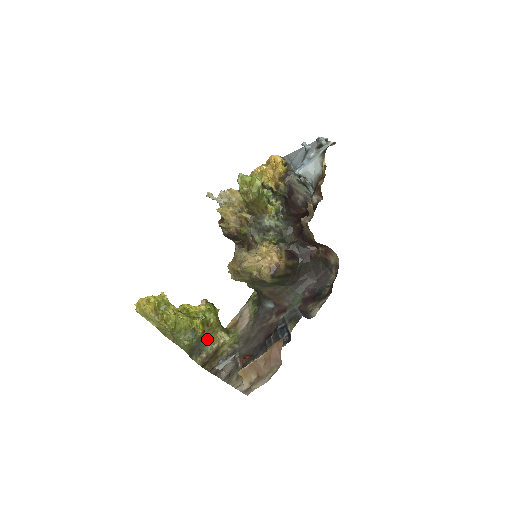
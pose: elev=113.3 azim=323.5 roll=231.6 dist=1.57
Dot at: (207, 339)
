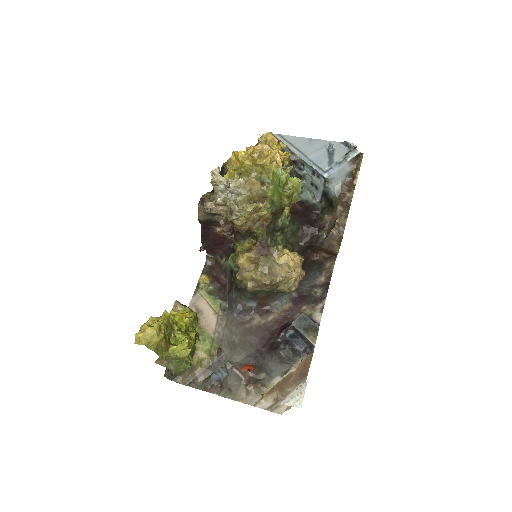
Dot at: occluded
